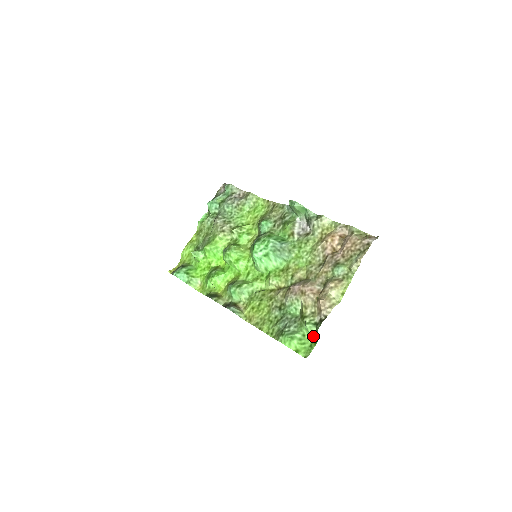
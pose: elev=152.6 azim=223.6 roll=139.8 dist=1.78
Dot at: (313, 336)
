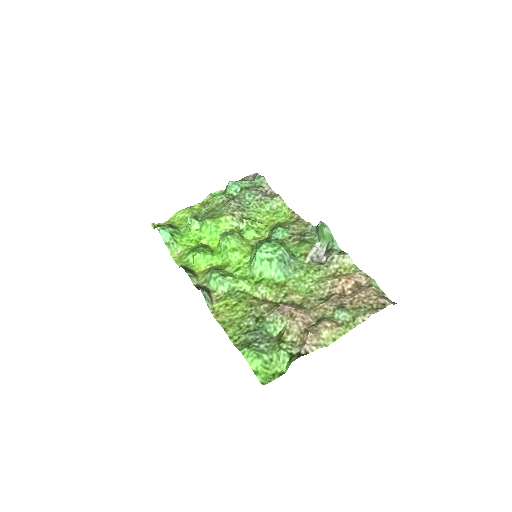
Dot at: (281, 366)
